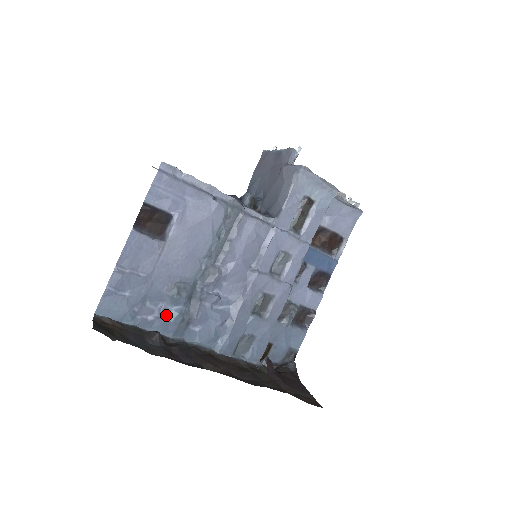
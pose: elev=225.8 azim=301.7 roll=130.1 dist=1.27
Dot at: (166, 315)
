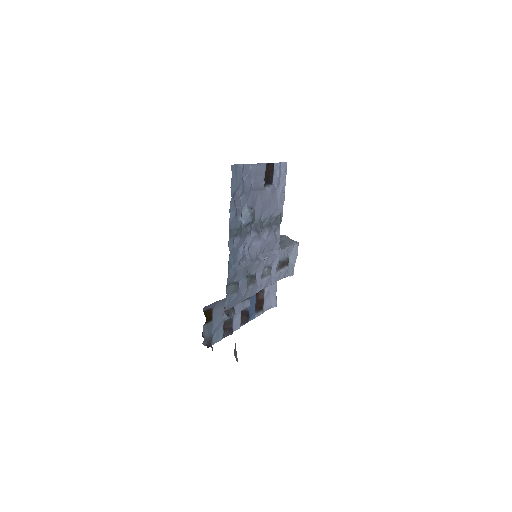
Dot at: (237, 216)
